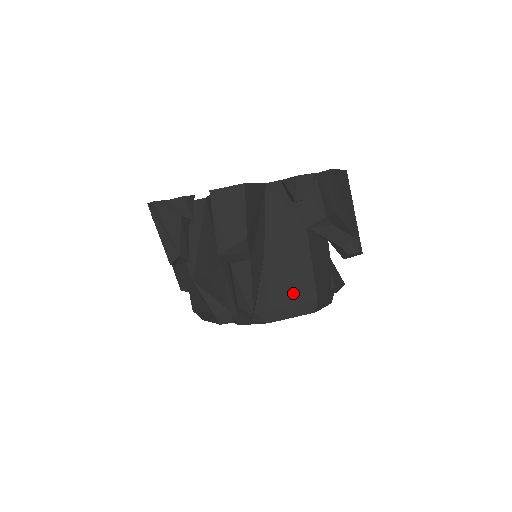
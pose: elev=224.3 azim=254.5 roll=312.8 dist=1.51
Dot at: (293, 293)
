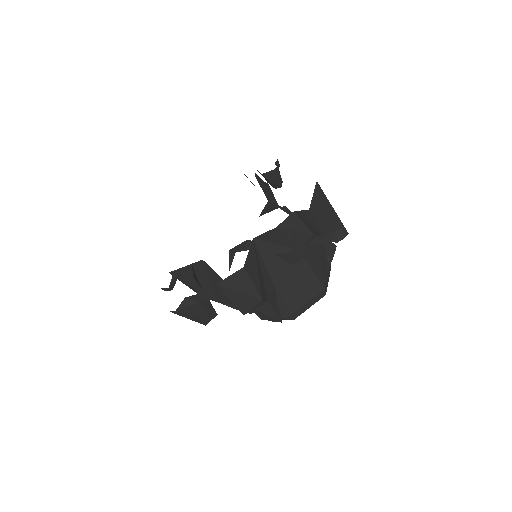
Dot at: (305, 295)
